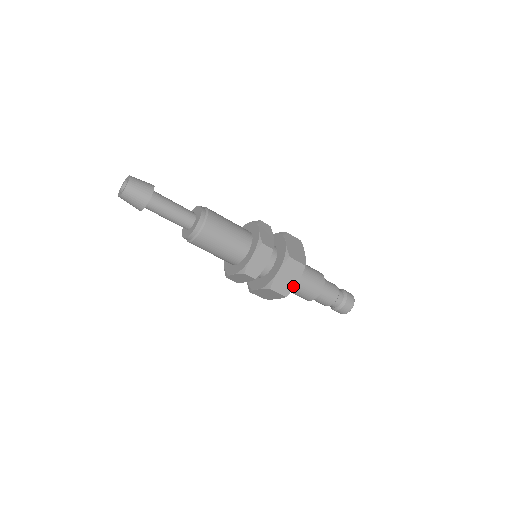
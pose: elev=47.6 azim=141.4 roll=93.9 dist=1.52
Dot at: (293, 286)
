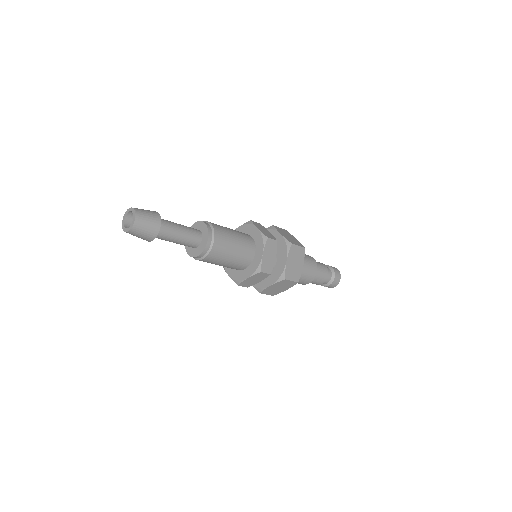
Dot at: (300, 270)
